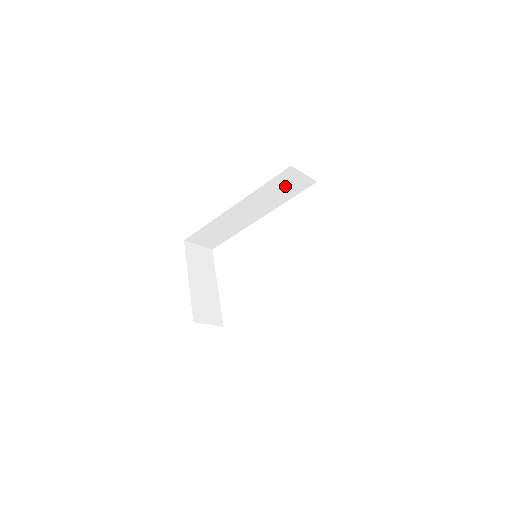
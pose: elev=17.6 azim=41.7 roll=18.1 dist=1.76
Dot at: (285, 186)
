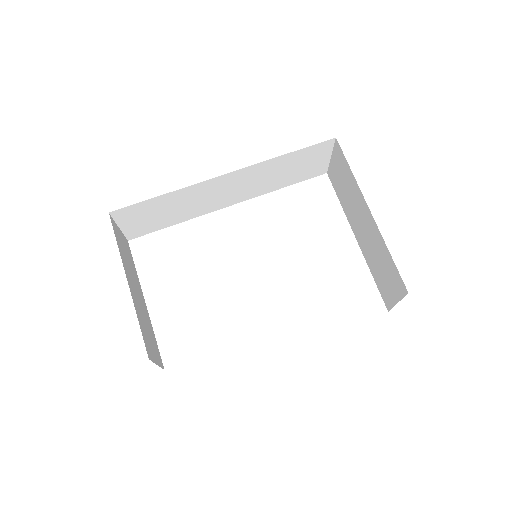
Dot at: (300, 165)
